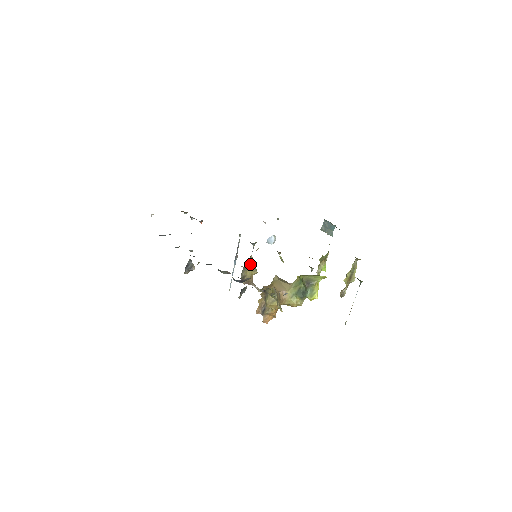
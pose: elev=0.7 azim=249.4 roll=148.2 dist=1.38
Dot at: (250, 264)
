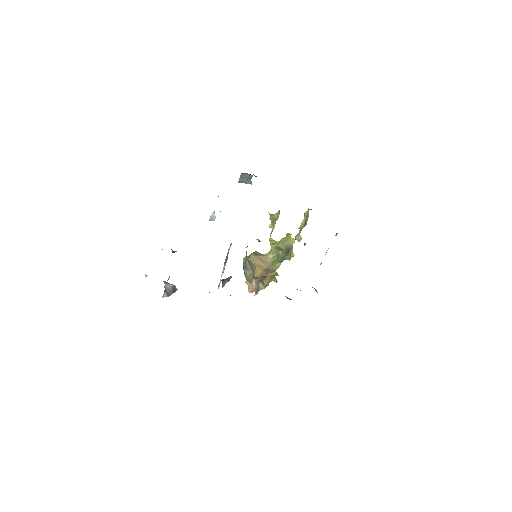
Dot at: (250, 264)
